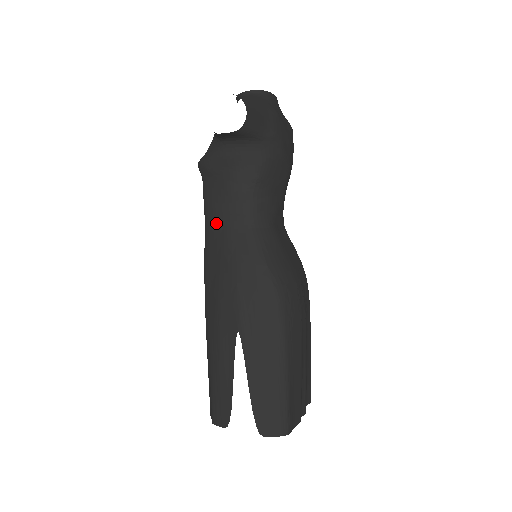
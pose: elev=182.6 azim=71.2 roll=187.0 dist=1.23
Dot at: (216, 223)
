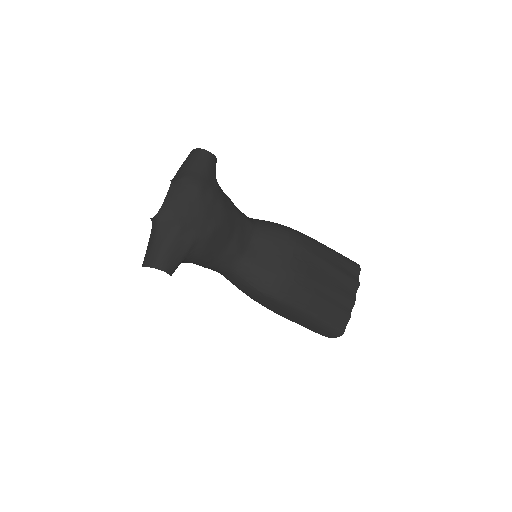
Dot at: occluded
